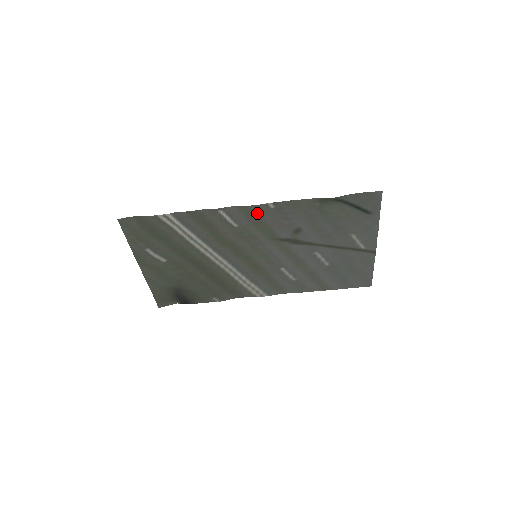
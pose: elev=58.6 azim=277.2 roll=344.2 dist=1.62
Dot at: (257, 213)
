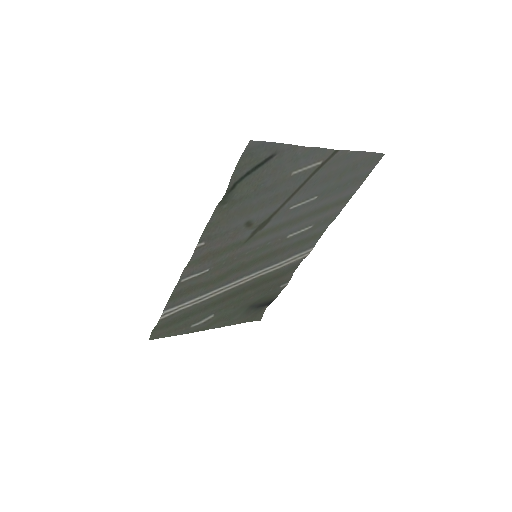
Dot at: (203, 255)
